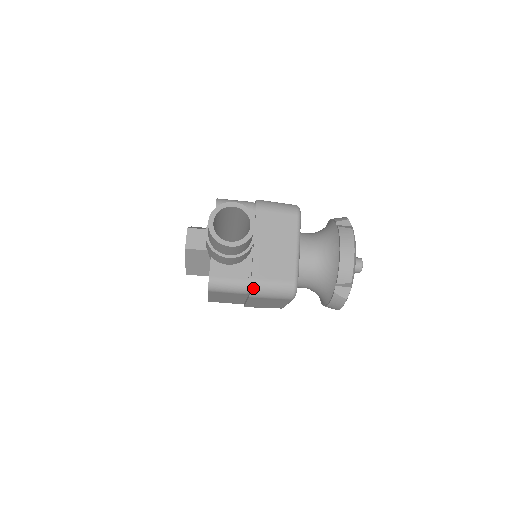
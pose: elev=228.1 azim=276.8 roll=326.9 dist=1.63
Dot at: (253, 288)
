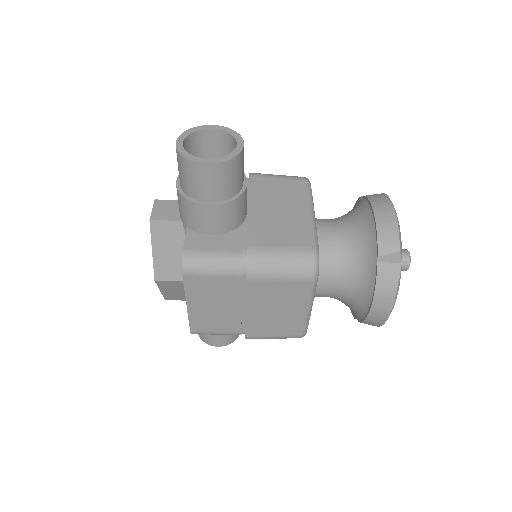
Dot at: (251, 259)
